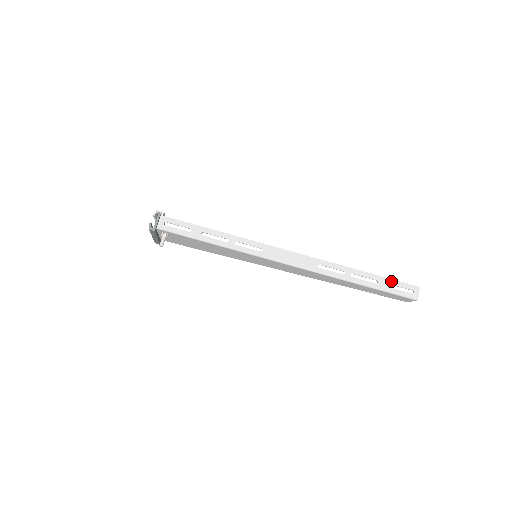
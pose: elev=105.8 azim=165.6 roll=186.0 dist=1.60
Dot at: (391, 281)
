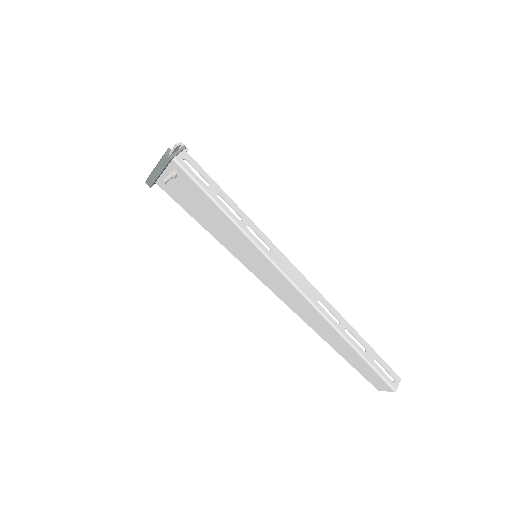
Dot at: (378, 357)
